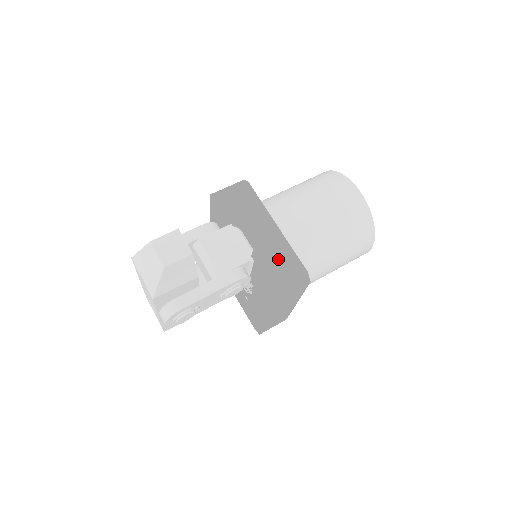
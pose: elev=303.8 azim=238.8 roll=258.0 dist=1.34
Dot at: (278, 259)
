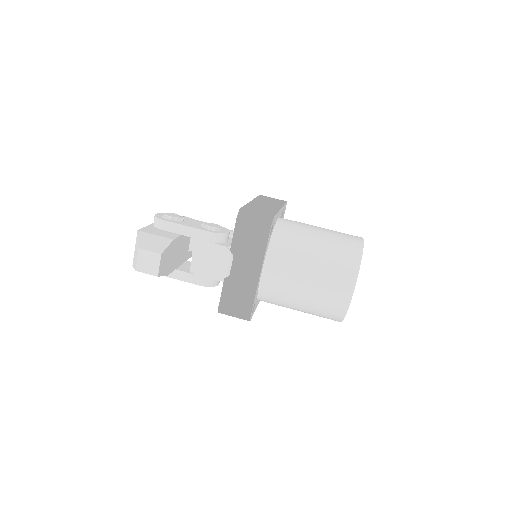
Dot at: (239, 294)
